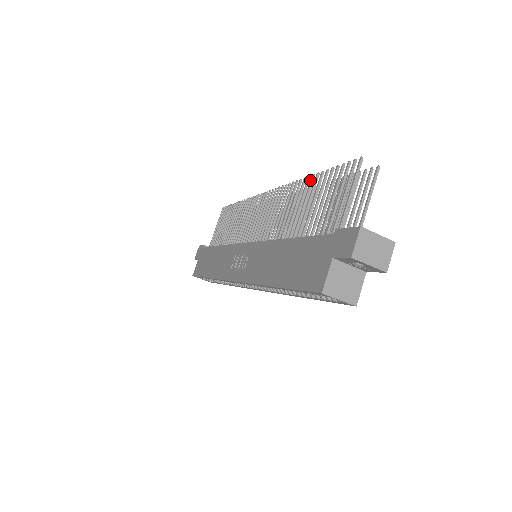
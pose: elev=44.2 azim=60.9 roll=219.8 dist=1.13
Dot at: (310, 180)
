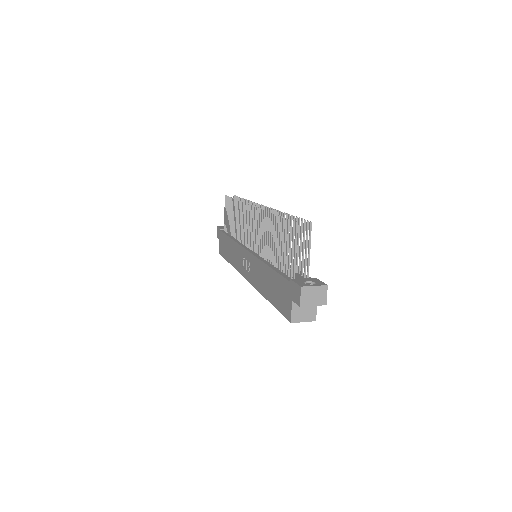
Dot at: (273, 218)
